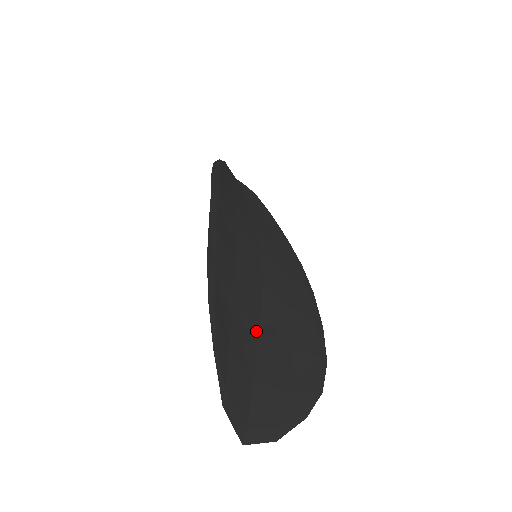
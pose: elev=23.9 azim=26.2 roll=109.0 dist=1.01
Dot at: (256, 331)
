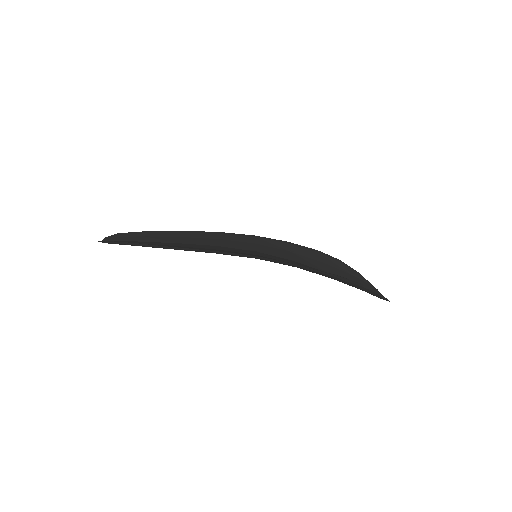
Dot at: occluded
